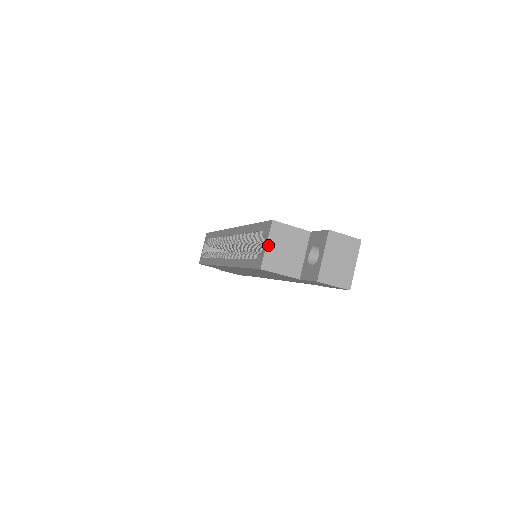
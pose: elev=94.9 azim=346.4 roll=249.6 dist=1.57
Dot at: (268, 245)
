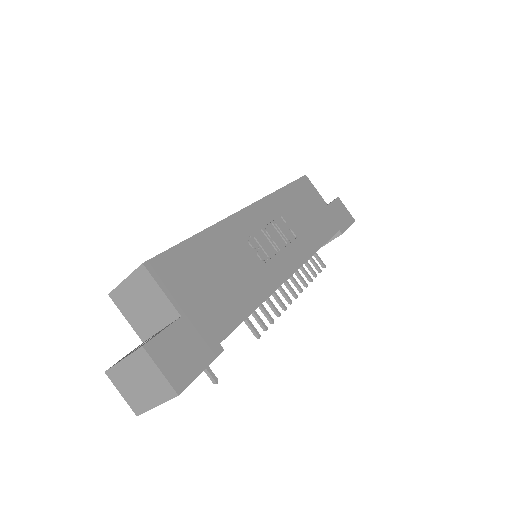
Dot at: (126, 282)
